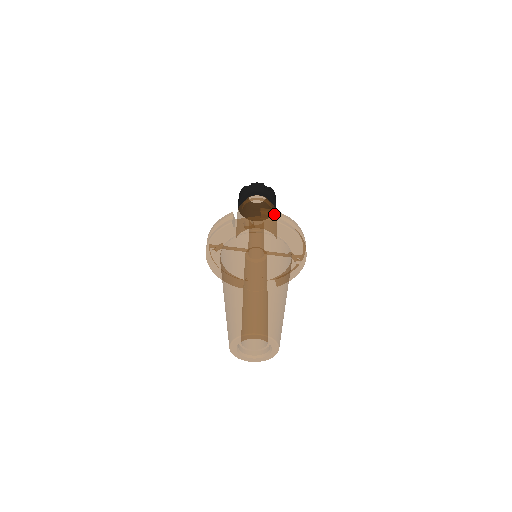
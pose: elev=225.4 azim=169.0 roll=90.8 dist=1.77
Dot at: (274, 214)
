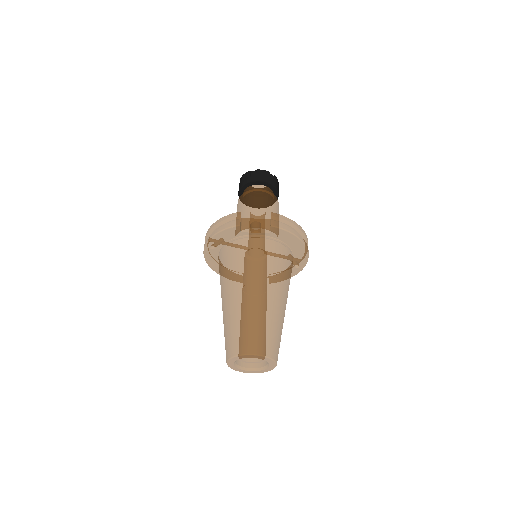
Dot at: (284, 221)
